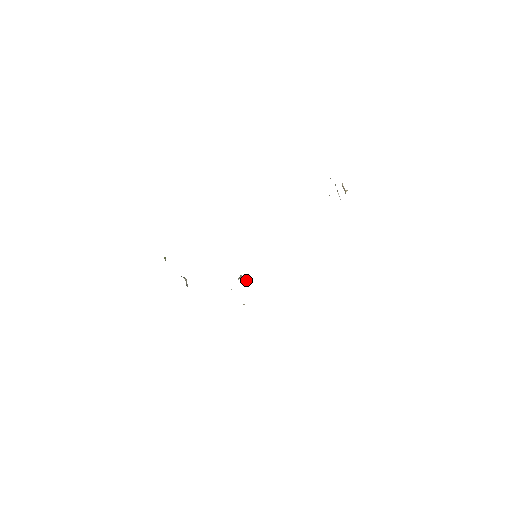
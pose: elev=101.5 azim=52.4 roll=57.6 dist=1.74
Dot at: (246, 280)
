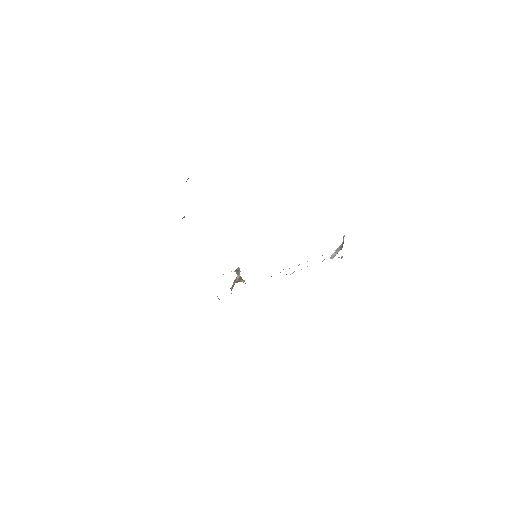
Dot at: (242, 280)
